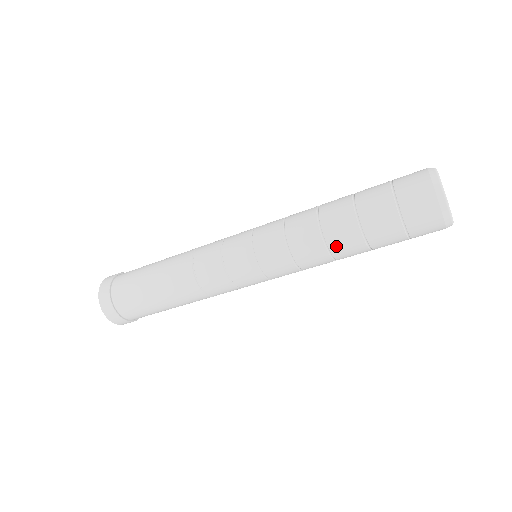
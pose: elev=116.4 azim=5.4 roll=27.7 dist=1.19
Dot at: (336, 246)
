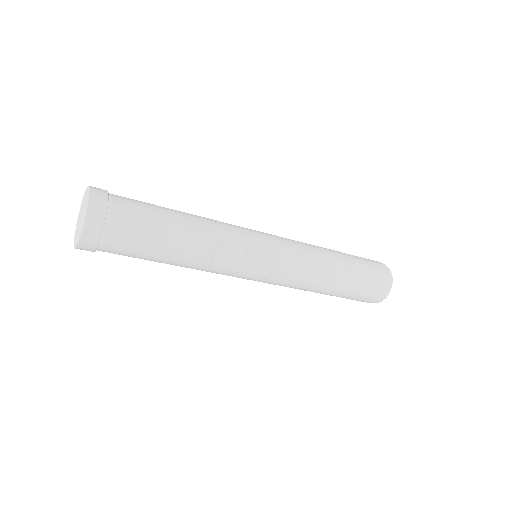
Dot at: (323, 289)
